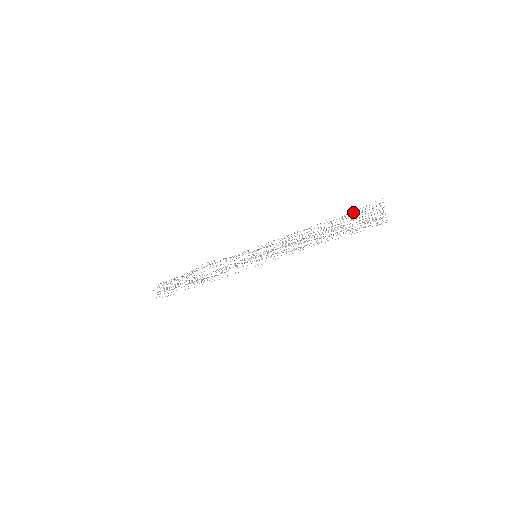
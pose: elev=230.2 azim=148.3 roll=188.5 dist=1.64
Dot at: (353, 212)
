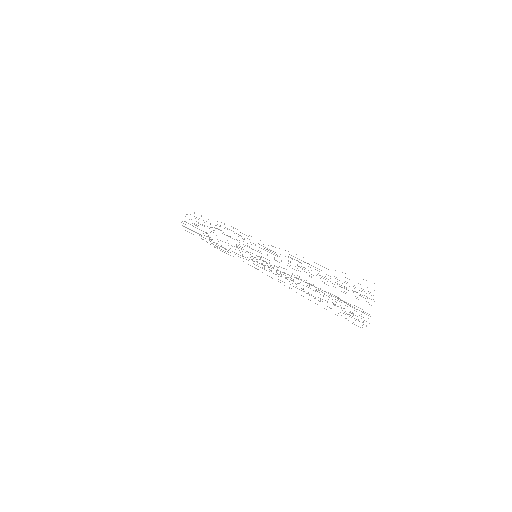
Dot at: occluded
